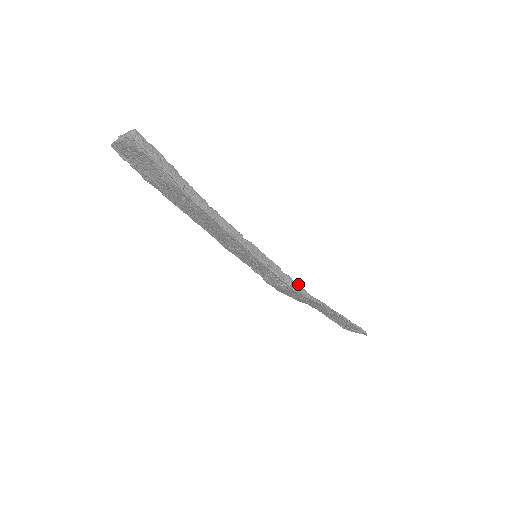
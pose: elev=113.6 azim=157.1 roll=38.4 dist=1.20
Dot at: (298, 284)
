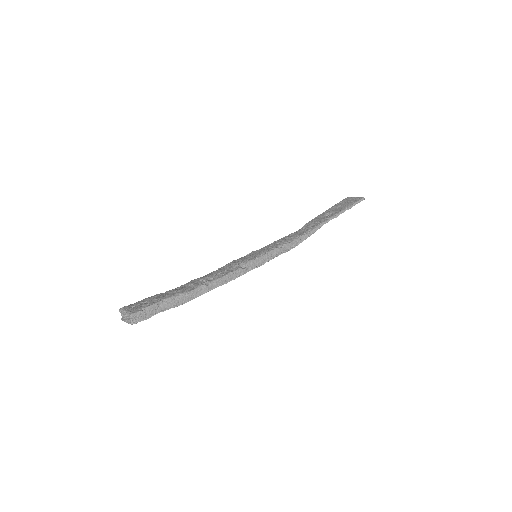
Dot at: (296, 239)
